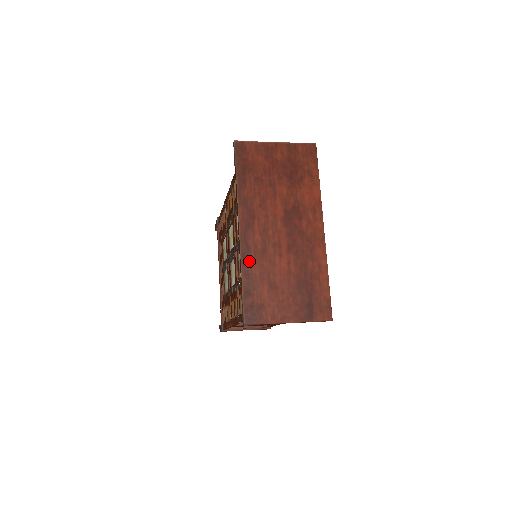
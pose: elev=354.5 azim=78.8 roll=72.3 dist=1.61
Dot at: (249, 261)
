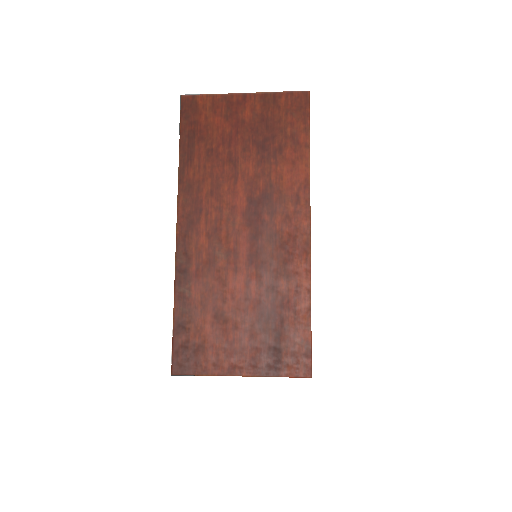
Dot at: (187, 278)
